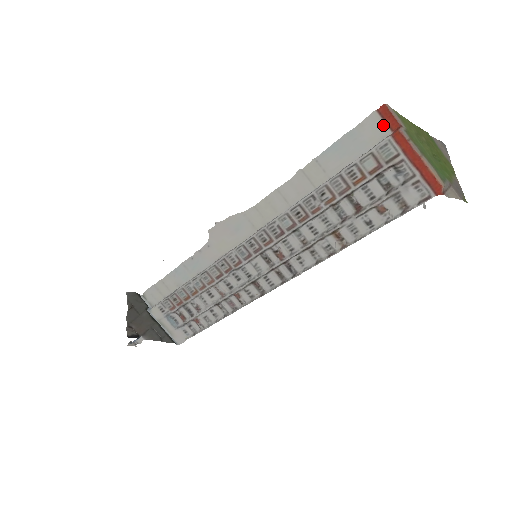
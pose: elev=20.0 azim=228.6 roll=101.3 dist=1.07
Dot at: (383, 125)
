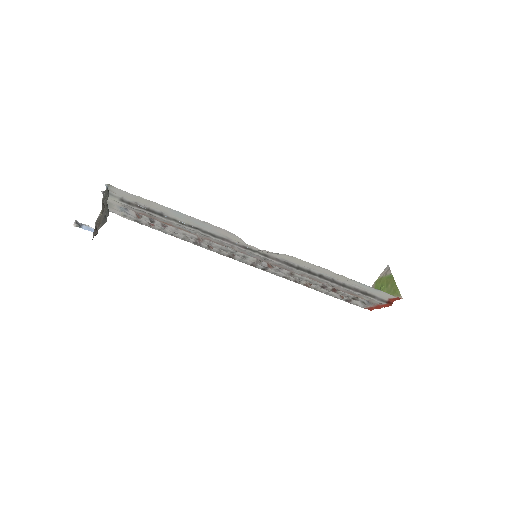
Dot at: (390, 298)
